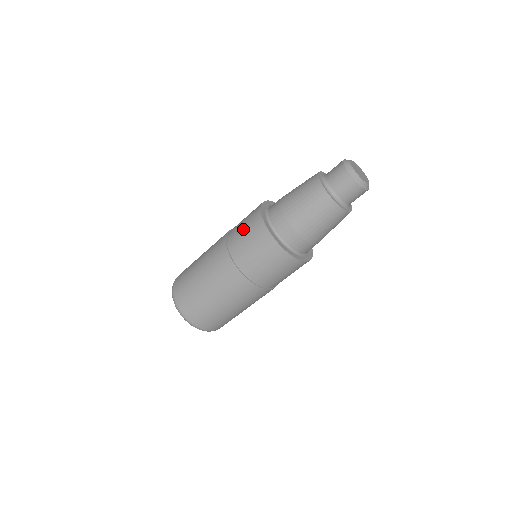
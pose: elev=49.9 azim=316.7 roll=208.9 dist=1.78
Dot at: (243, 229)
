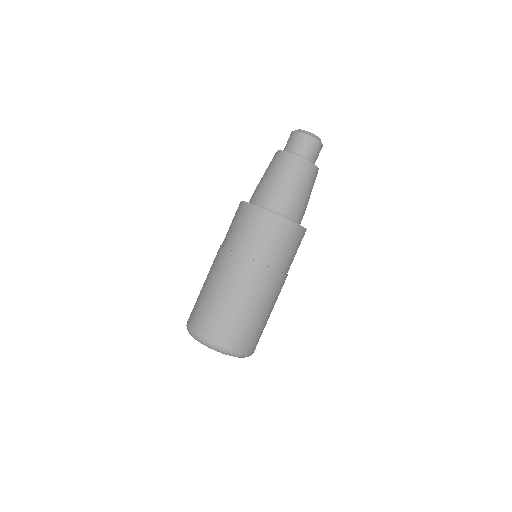
Dot at: (237, 226)
